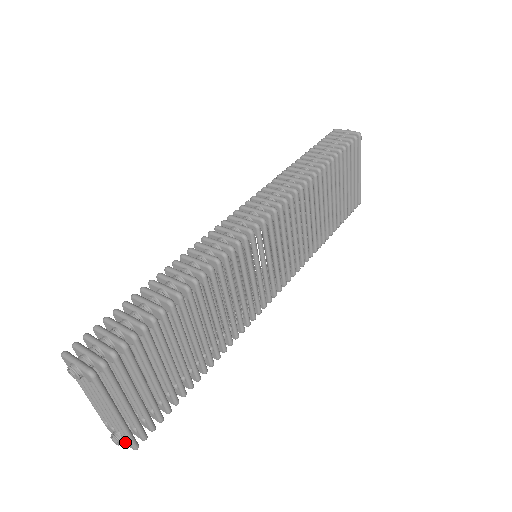
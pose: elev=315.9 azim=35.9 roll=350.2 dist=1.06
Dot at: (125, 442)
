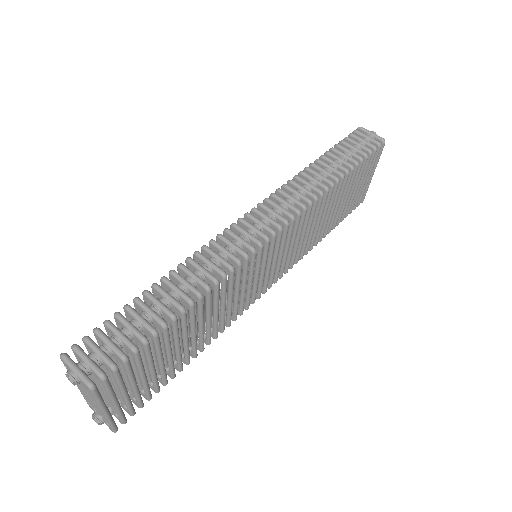
Dot at: (105, 423)
